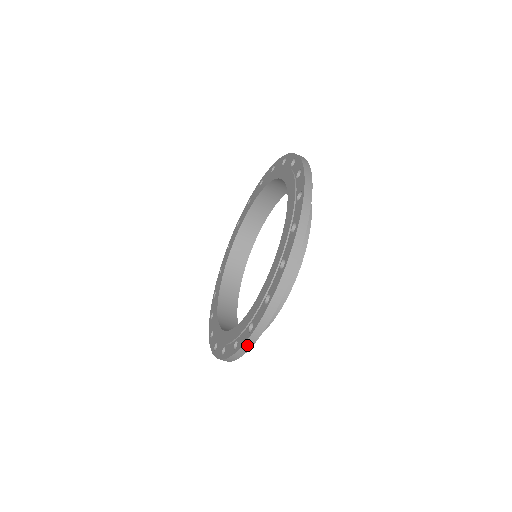
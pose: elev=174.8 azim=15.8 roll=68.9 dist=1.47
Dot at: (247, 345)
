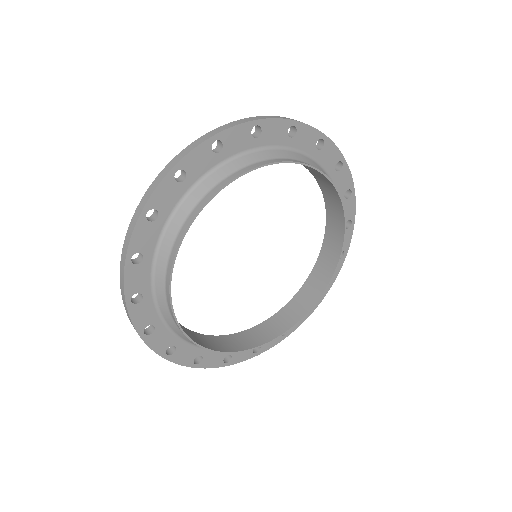
Dot at: (128, 314)
